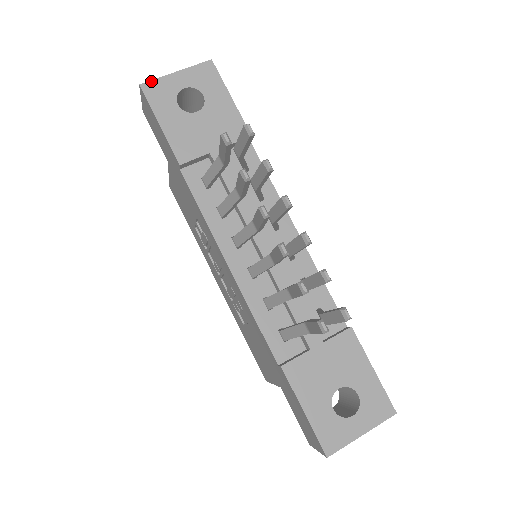
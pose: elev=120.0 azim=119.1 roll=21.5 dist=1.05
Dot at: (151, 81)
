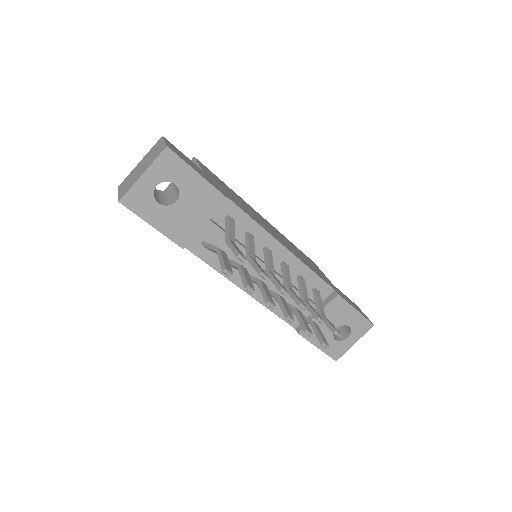
Dot at: (126, 194)
